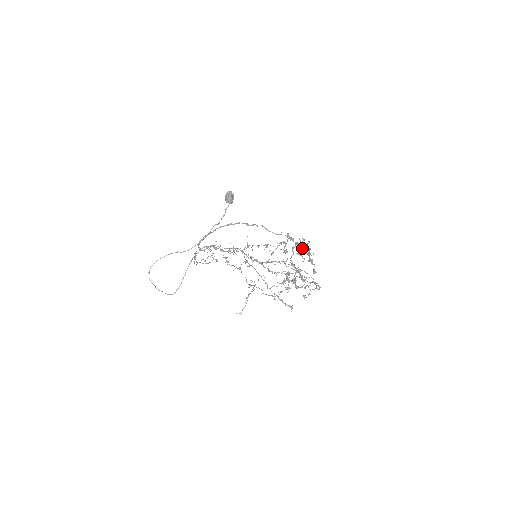
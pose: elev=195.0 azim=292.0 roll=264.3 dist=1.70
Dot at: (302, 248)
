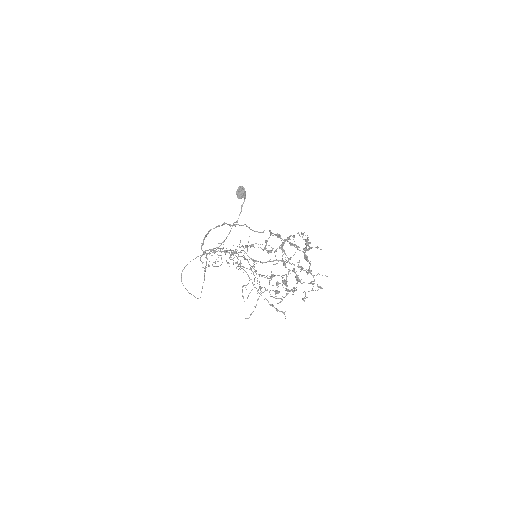
Dot at: (291, 245)
